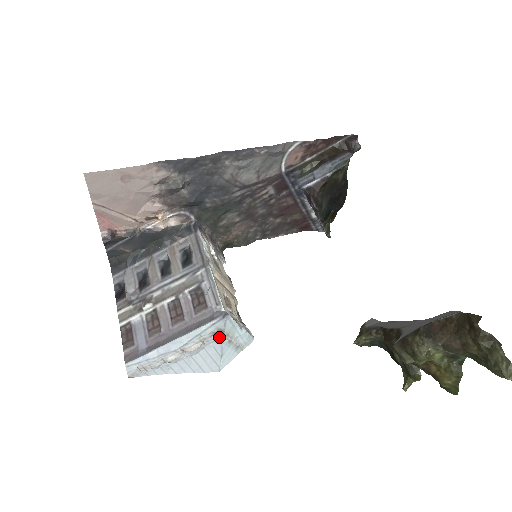
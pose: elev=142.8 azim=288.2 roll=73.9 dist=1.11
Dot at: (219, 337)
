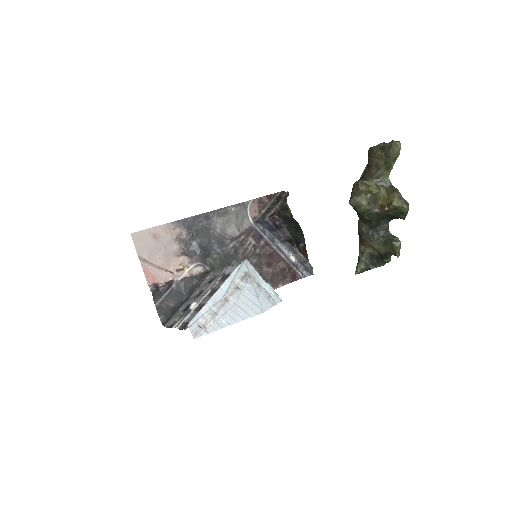
Dot at: (248, 280)
